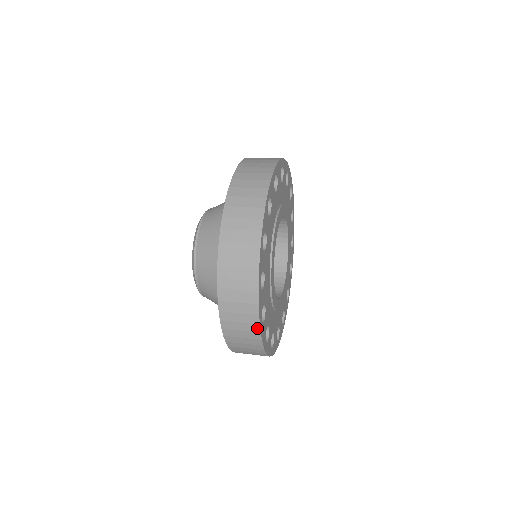
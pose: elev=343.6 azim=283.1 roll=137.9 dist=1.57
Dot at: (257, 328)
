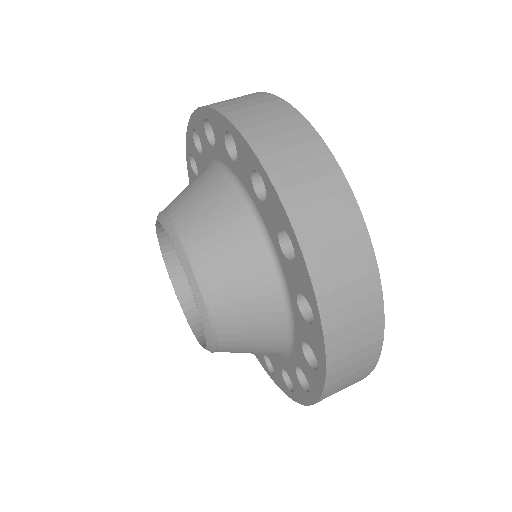
Dot at: (378, 300)
